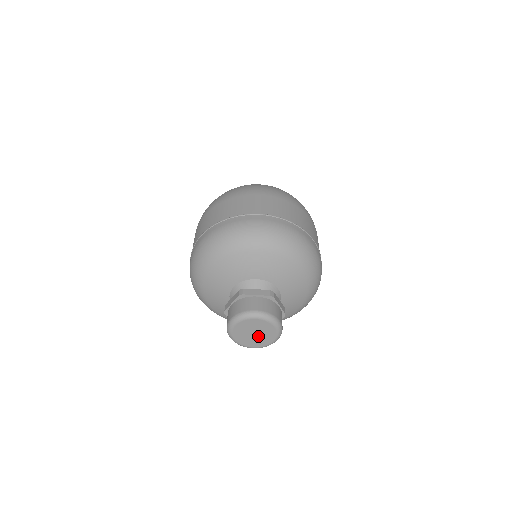
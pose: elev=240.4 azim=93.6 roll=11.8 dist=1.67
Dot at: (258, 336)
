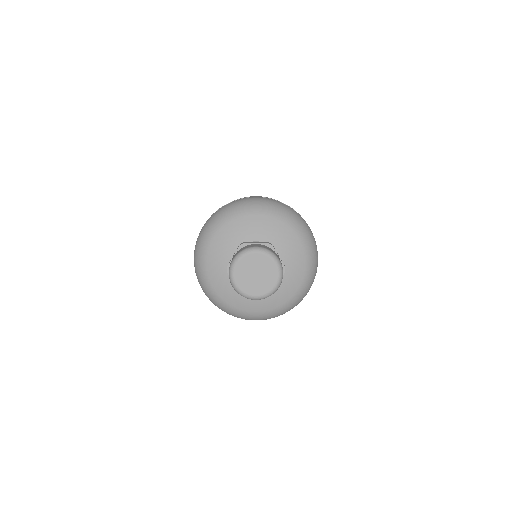
Dot at: (260, 278)
